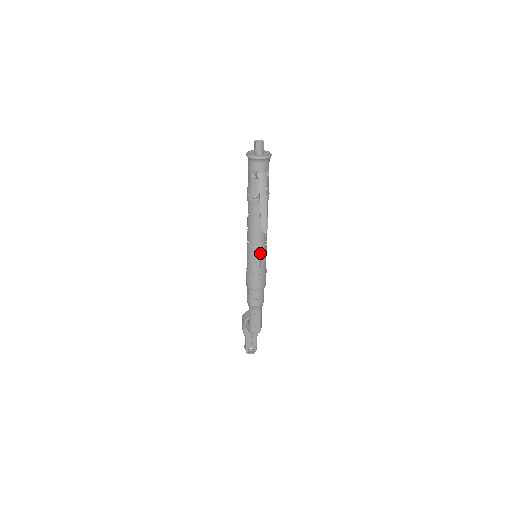
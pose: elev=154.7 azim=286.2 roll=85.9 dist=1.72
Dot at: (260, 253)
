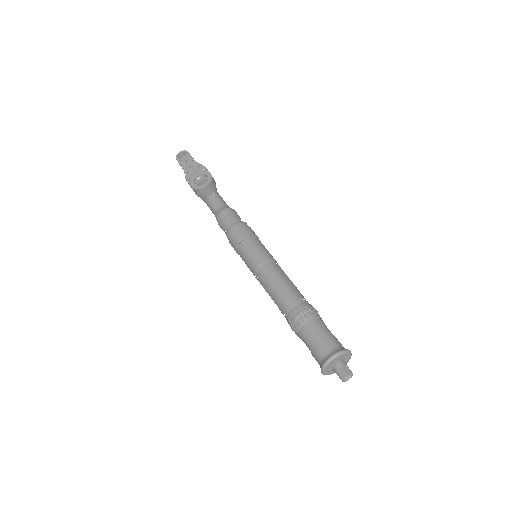
Dot at: occluded
